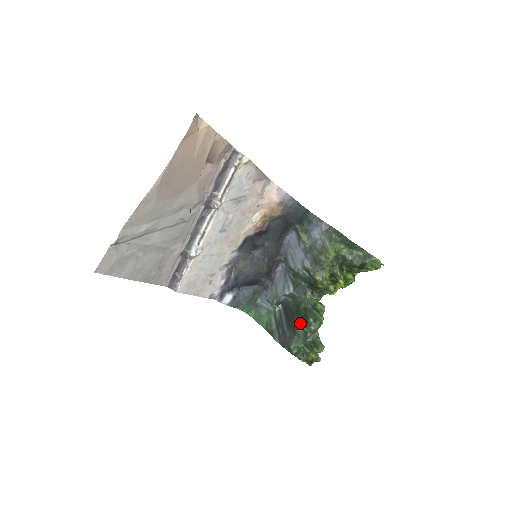
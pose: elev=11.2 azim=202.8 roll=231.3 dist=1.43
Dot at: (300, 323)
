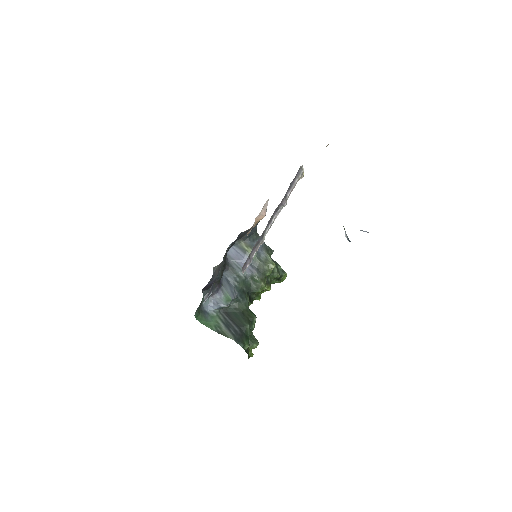
Dot at: (248, 322)
